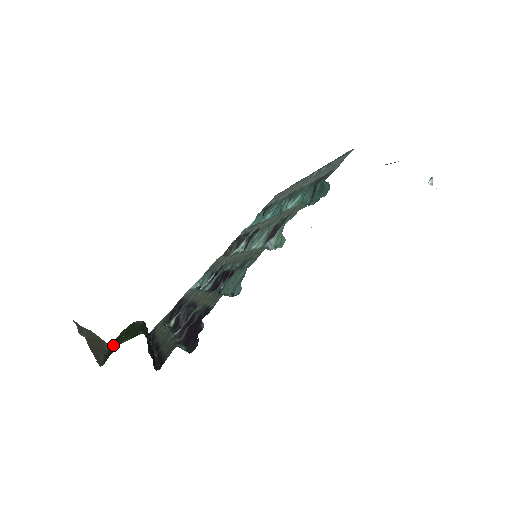
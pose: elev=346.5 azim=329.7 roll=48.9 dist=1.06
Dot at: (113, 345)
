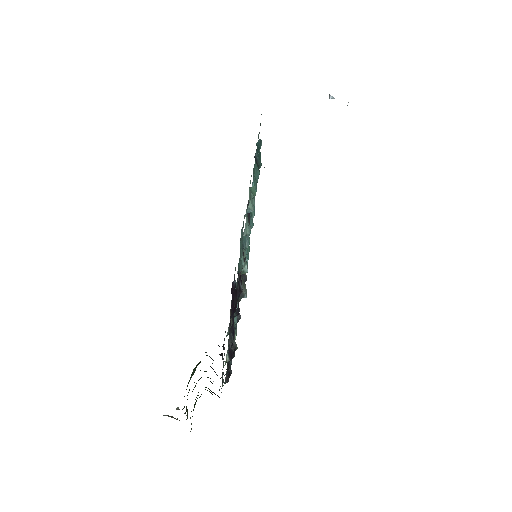
Dot at: occluded
